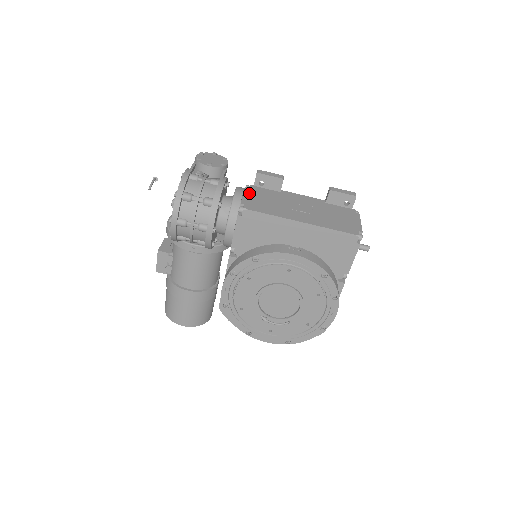
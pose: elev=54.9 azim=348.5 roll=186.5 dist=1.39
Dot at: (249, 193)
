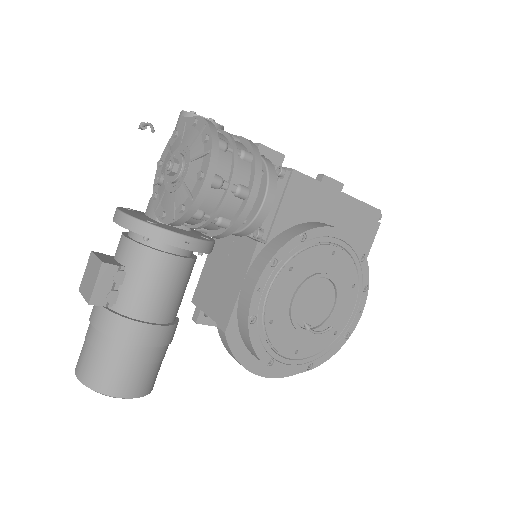
Dot at: occluded
